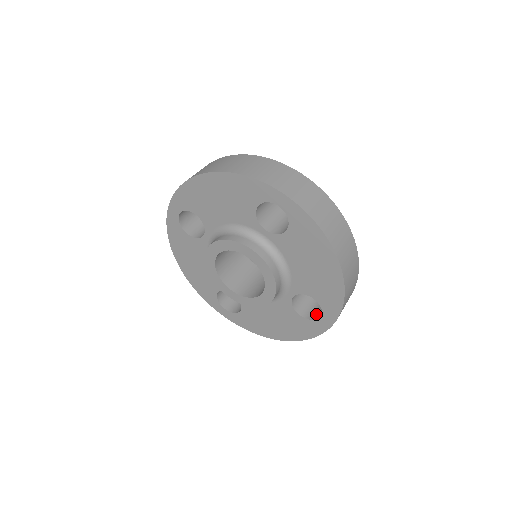
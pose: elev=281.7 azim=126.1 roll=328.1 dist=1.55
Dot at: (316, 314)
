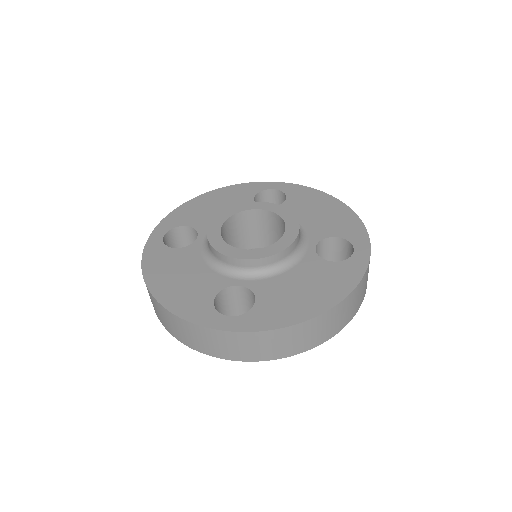
Dot at: occluded
